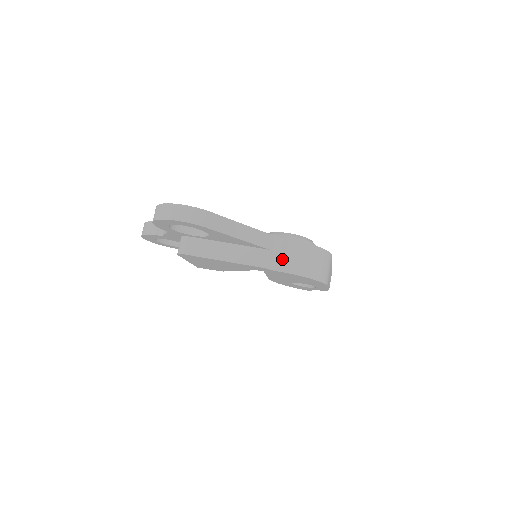
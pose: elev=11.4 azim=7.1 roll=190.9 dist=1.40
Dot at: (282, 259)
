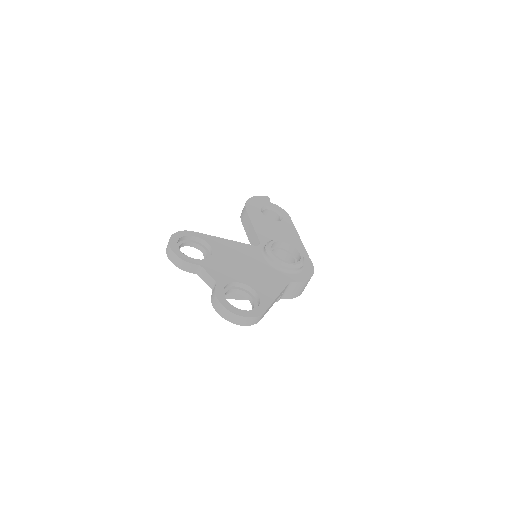
Dot at: (288, 293)
